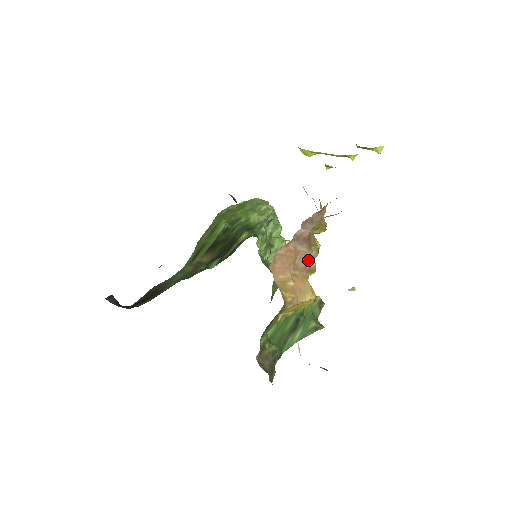
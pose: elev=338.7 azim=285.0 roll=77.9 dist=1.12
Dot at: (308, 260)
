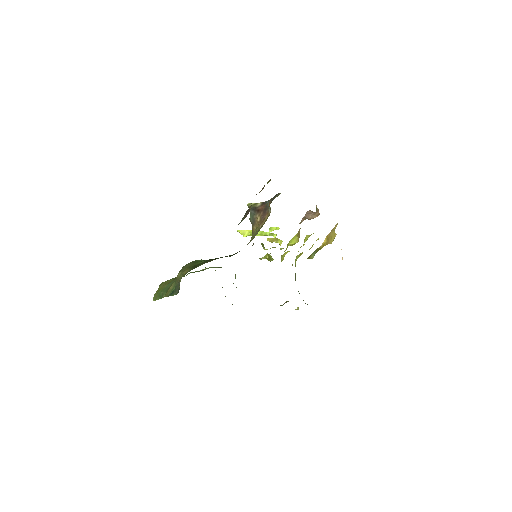
Dot at: occluded
